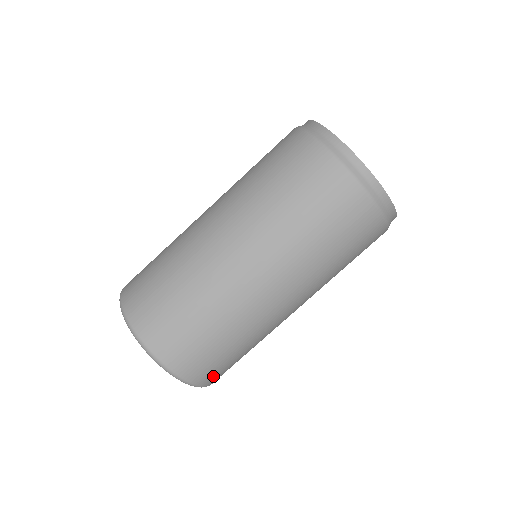
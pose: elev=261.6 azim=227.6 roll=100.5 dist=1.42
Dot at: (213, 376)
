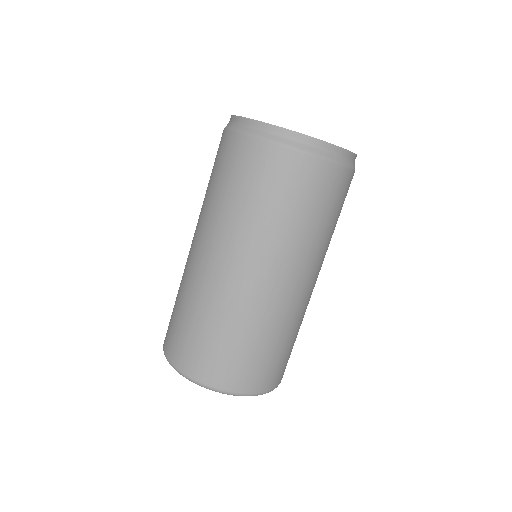
Dot at: (244, 380)
